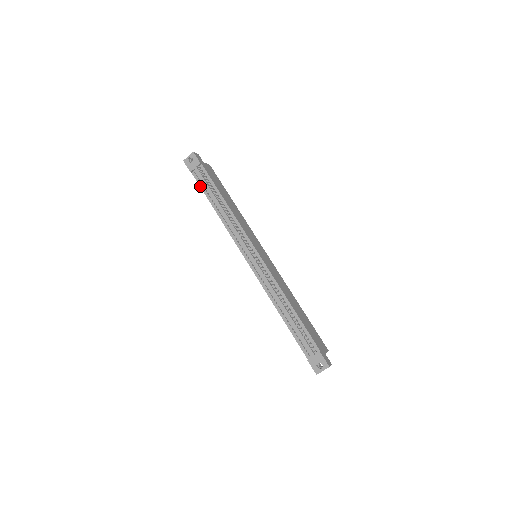
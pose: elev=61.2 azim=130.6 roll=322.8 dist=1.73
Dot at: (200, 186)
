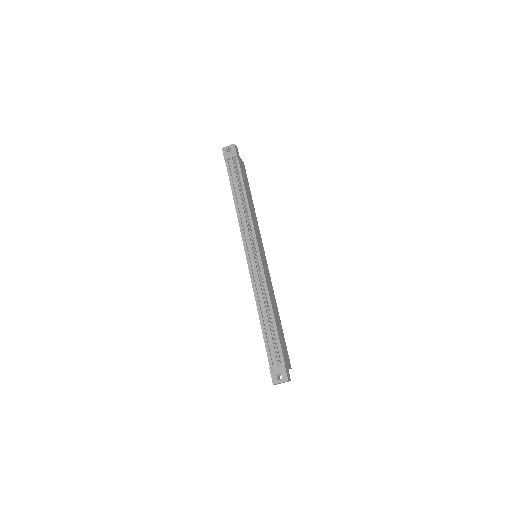
Dot at: (229, 175)
